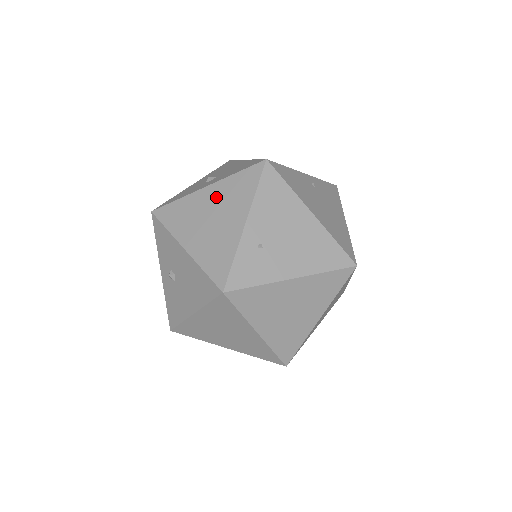
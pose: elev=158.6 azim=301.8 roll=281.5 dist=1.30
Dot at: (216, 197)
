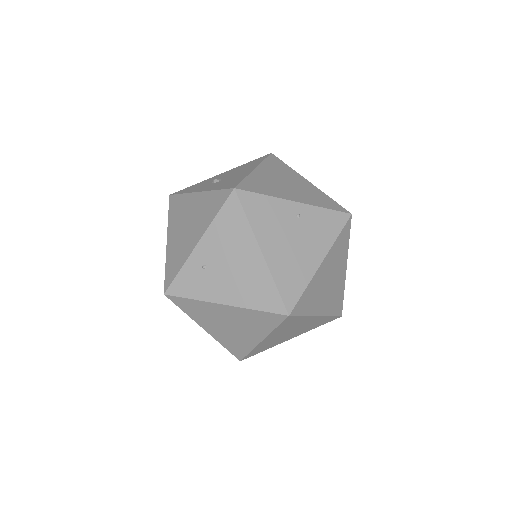
Dot at: (197, 206)
